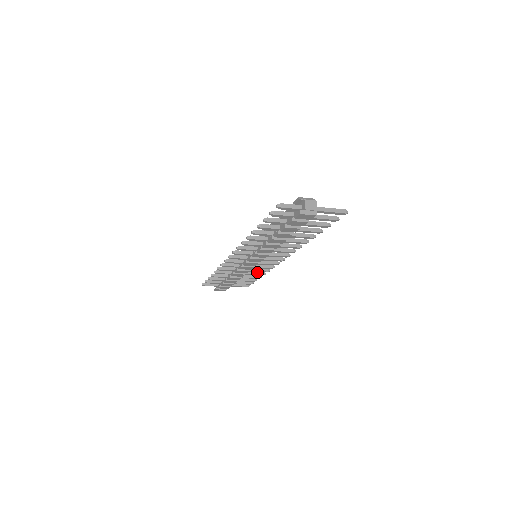
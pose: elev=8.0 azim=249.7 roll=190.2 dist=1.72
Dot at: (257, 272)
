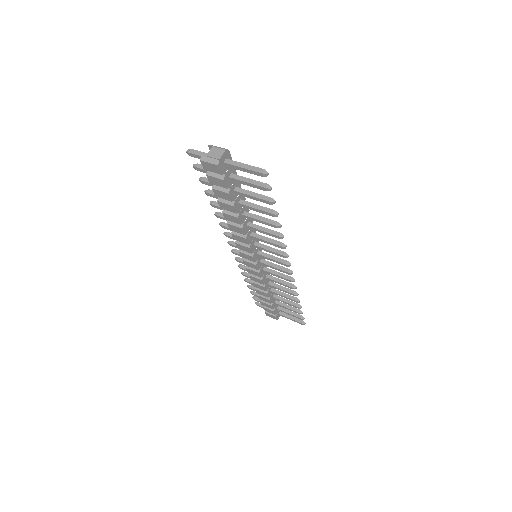
Dot at: (290, 295)
